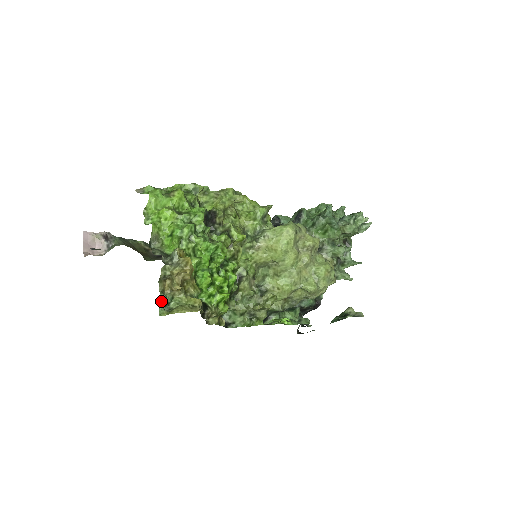
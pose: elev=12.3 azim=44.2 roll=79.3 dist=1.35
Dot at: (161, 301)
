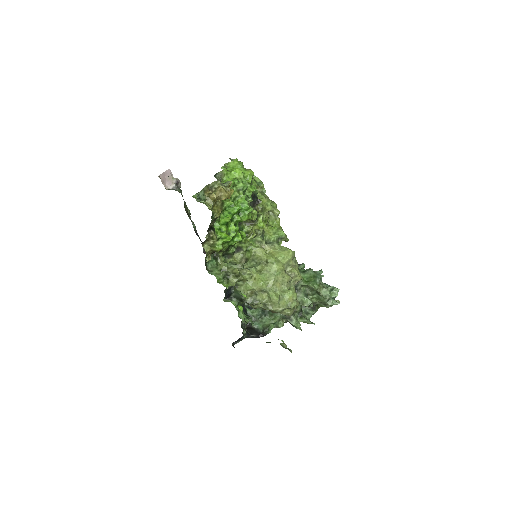
Dot at: (200, 192)
